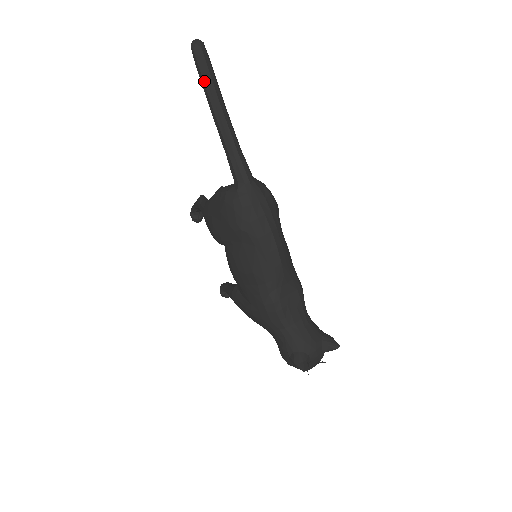
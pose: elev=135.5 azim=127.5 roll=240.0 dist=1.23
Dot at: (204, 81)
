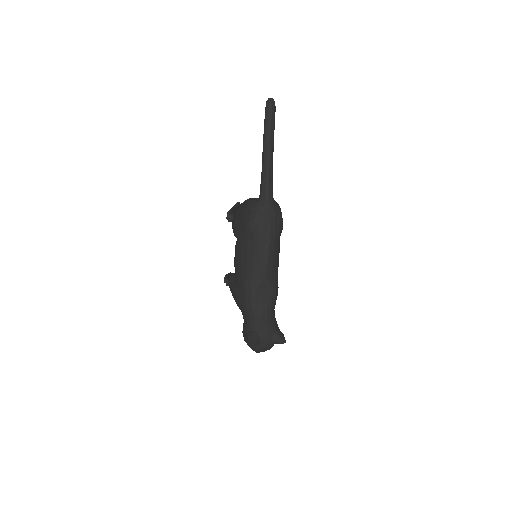
Dot at: (266, 125)
